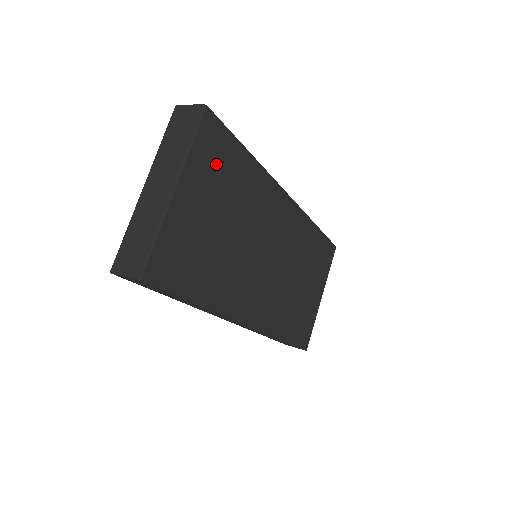
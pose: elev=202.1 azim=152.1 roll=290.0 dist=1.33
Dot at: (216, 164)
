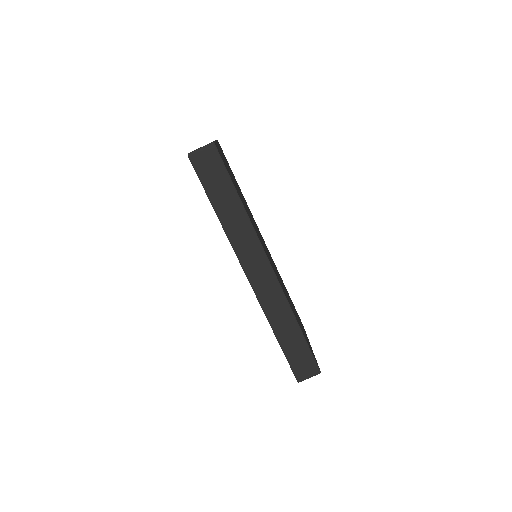
Dot at: occluded
